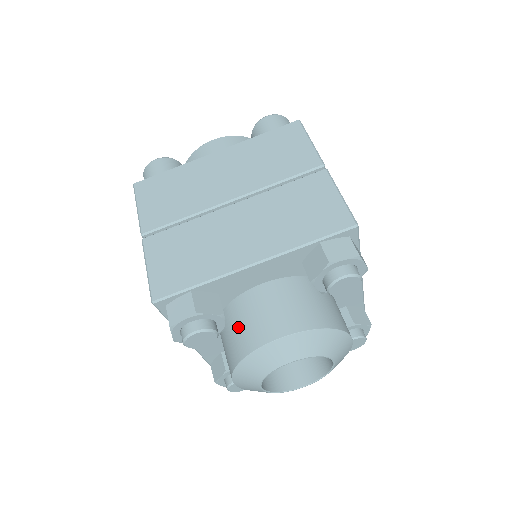
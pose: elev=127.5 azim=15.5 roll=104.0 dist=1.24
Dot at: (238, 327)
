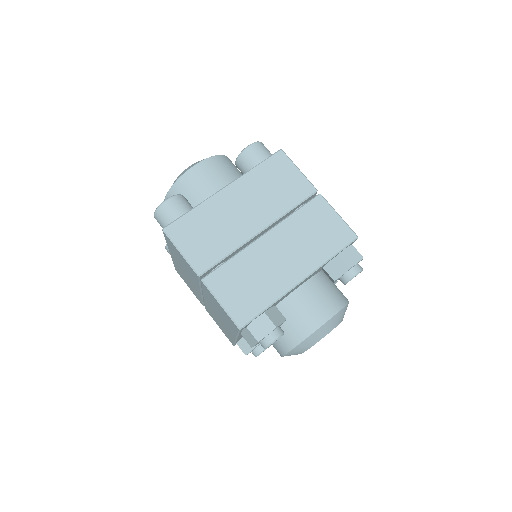
Dot at: (289, 322)
